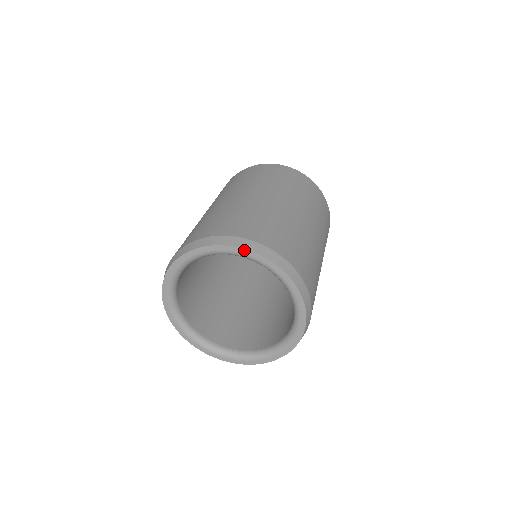
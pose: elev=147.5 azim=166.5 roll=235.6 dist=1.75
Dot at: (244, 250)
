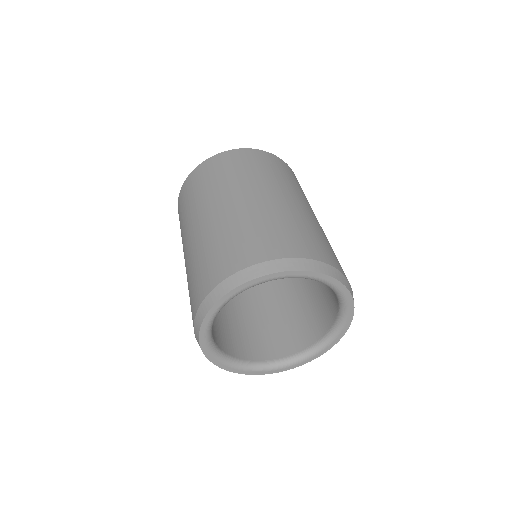
Dot at: (259, 278)
